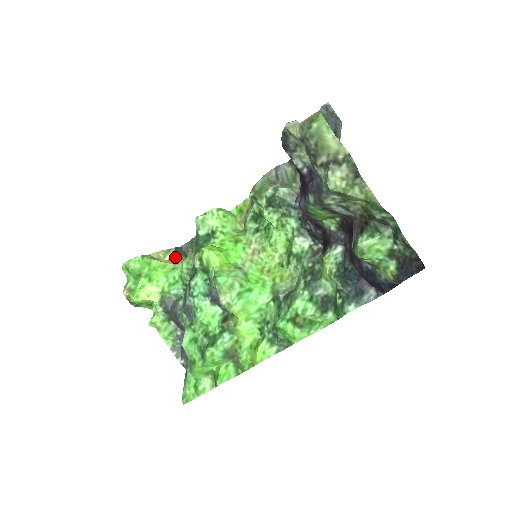
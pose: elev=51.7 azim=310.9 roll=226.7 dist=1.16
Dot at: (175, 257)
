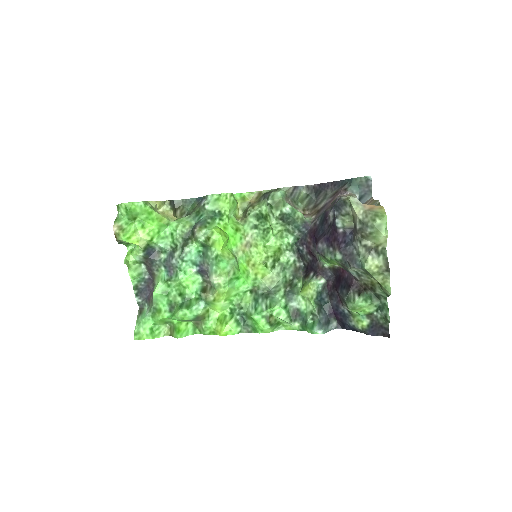
Dot at: (169, 211)
